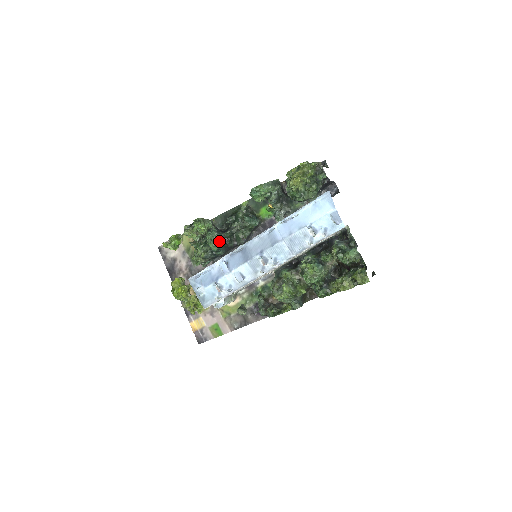
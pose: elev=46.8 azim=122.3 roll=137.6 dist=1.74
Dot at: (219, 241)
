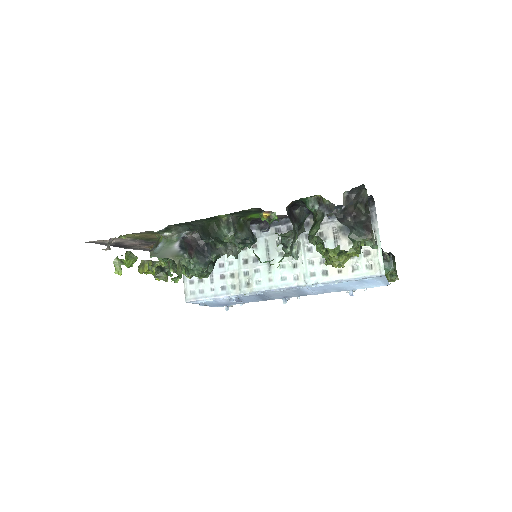
Dot at: (210, 272)
